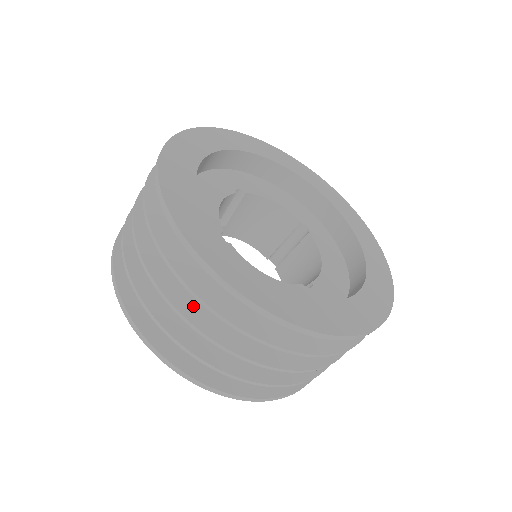
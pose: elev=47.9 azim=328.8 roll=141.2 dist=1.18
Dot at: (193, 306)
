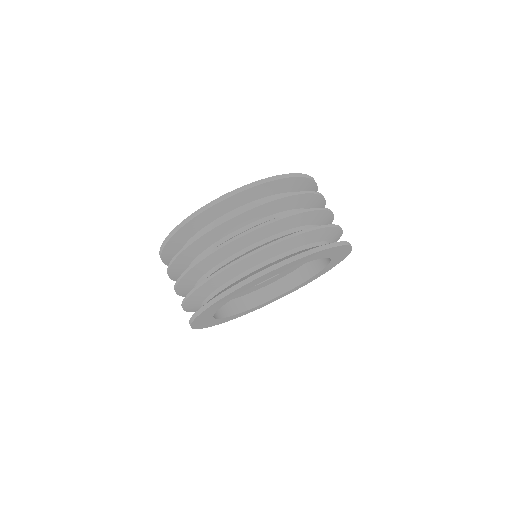
Dot at: occluded
